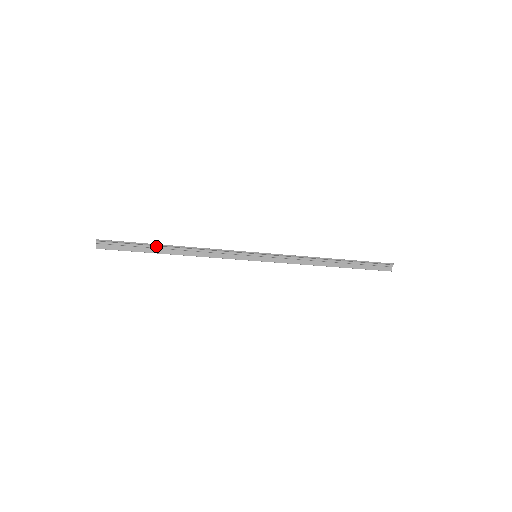
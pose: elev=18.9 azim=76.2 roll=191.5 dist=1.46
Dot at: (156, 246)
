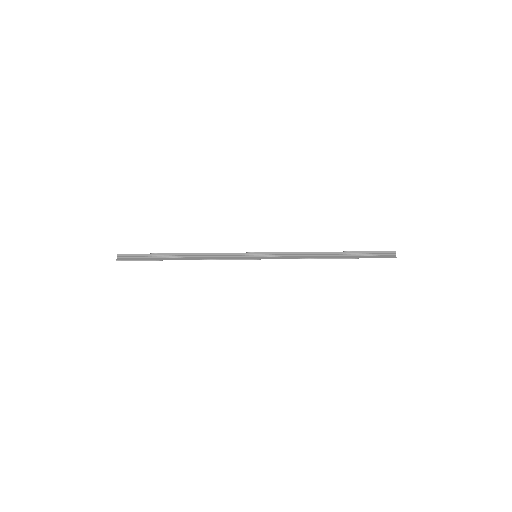
Dot at: (166, 256)
